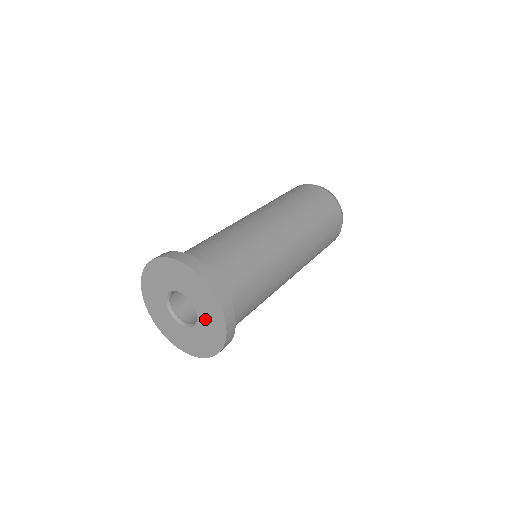
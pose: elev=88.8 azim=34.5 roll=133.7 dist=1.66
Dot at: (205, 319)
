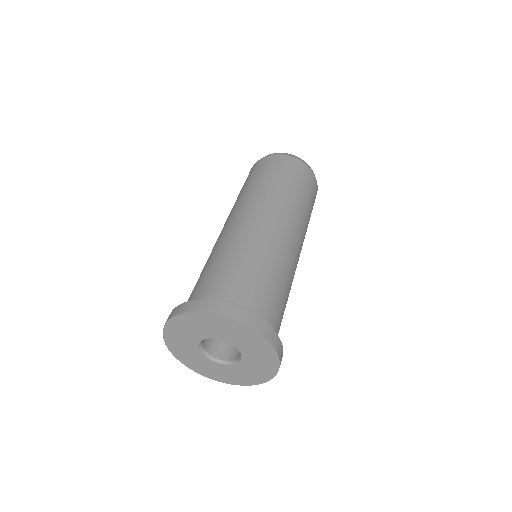
Dot at: (247, 348)
